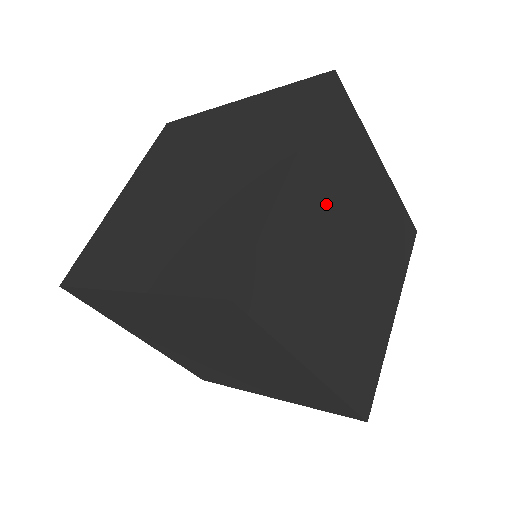
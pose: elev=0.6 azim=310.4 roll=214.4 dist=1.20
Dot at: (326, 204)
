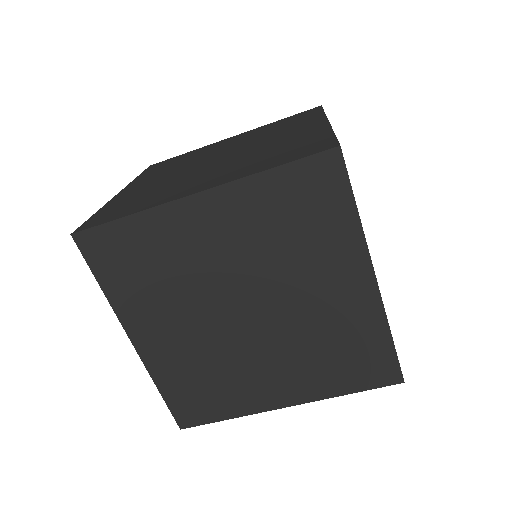
Dot at: (232, 250)
